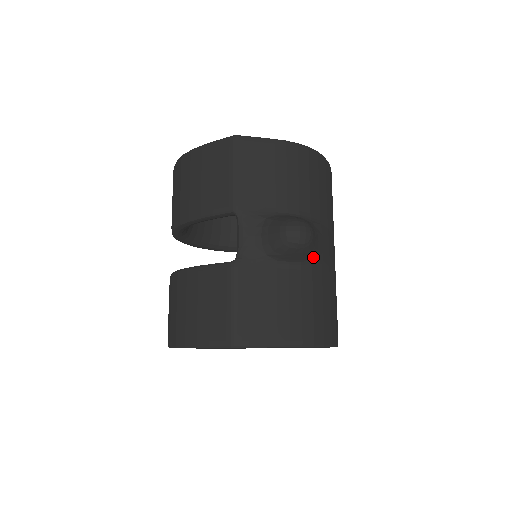
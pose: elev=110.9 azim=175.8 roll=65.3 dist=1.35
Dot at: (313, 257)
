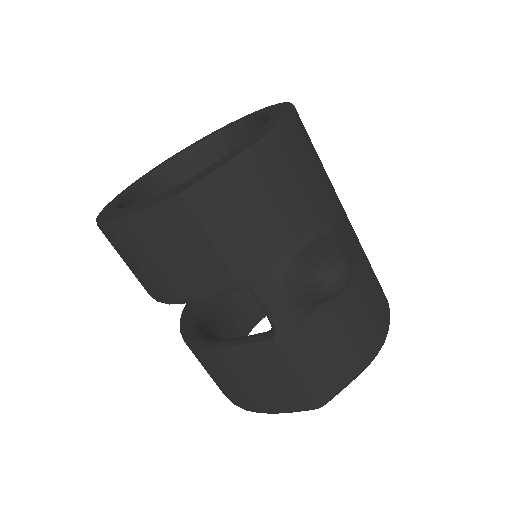
Dot at: occluded
